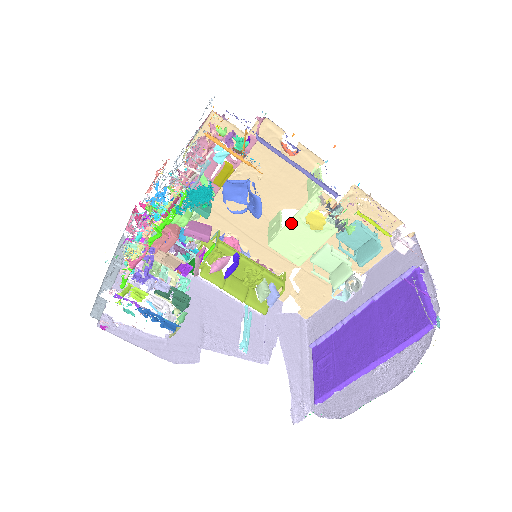
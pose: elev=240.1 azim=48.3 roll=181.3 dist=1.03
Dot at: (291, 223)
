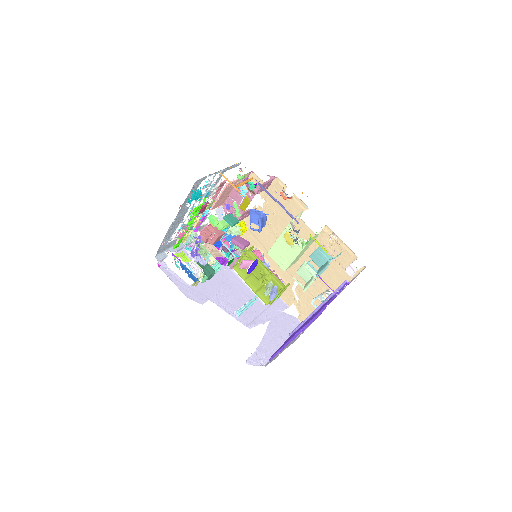
Dot at: (279, 239)
